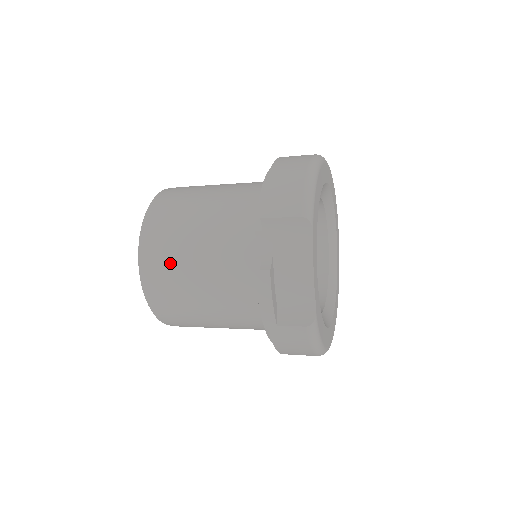
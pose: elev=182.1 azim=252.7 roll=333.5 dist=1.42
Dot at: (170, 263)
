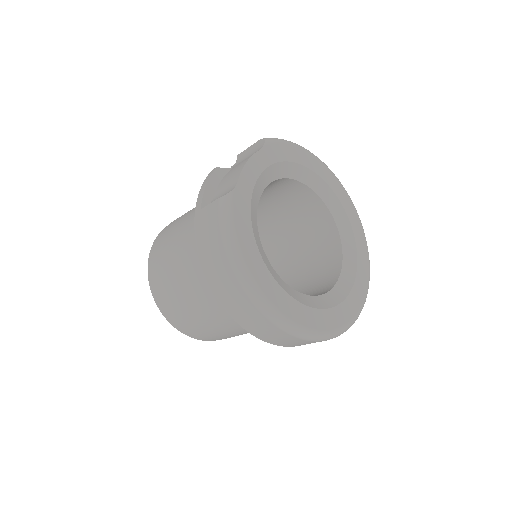
Dot at: (177, 220)
